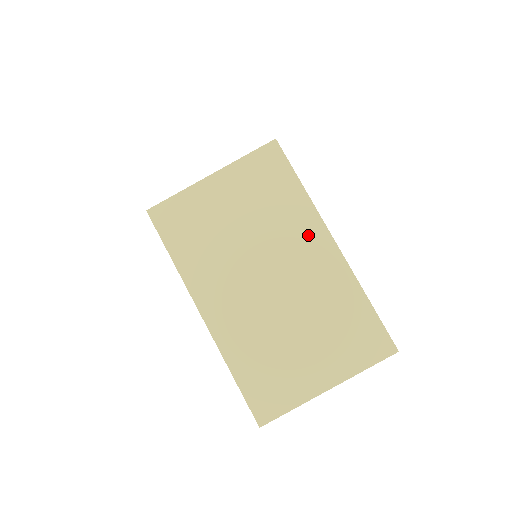
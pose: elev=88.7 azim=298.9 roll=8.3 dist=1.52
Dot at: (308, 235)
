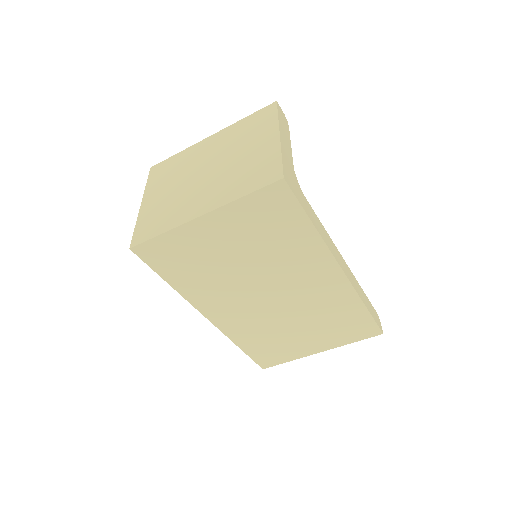
Dot at: (315, 266)
